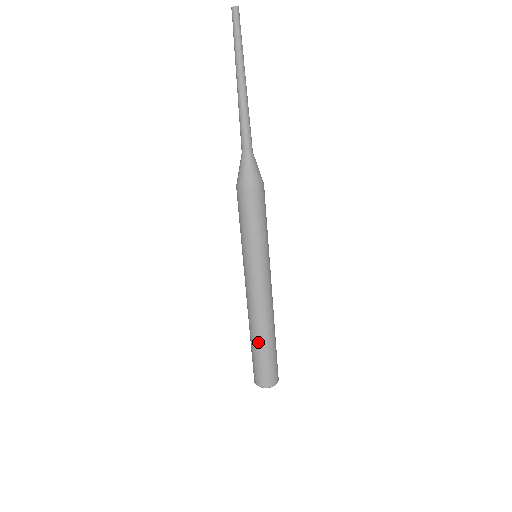
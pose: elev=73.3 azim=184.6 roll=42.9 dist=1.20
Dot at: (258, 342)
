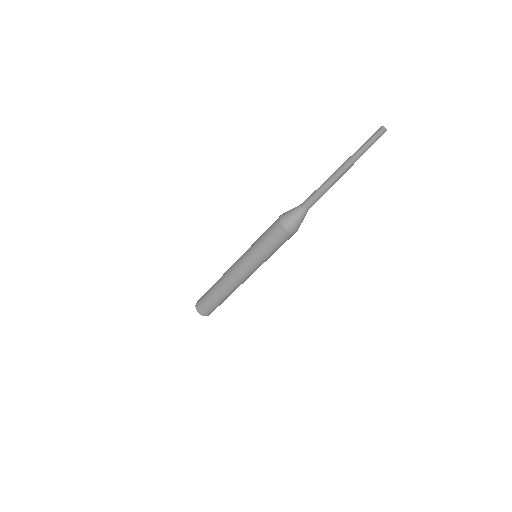
Dot at: (217, 296)
